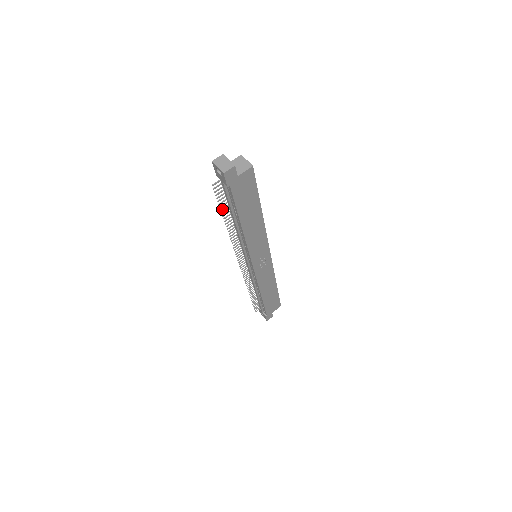
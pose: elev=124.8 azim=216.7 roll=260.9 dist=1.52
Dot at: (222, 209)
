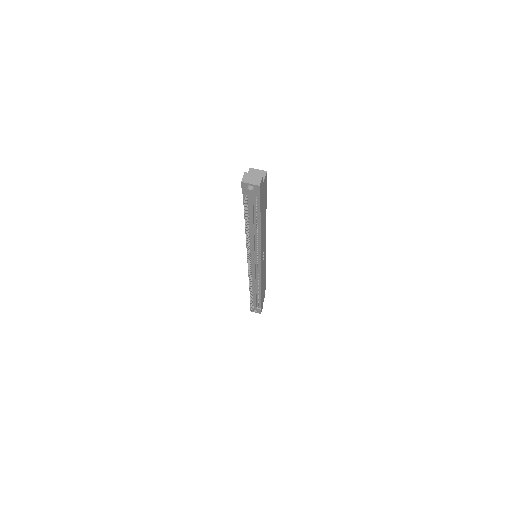
Dot at: (246, 223)
